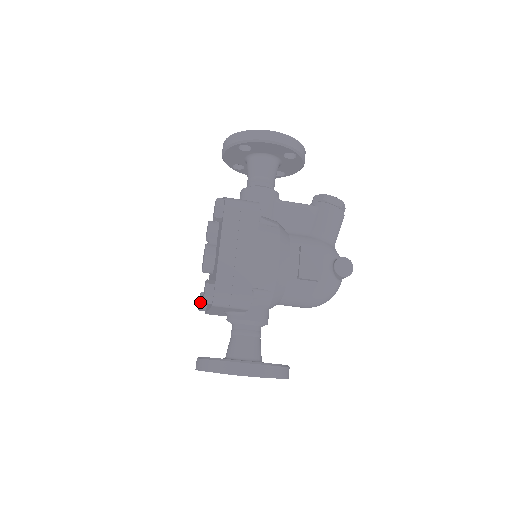
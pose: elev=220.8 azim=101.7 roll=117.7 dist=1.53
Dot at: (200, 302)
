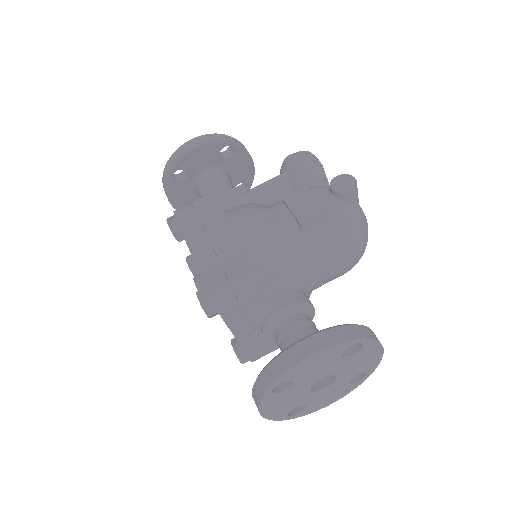
Dot at: (234, 349)
